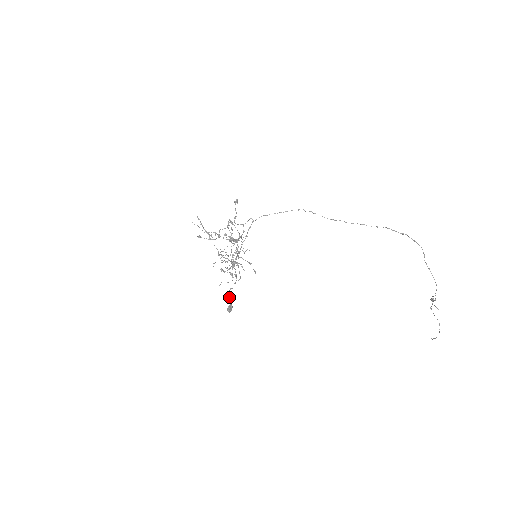
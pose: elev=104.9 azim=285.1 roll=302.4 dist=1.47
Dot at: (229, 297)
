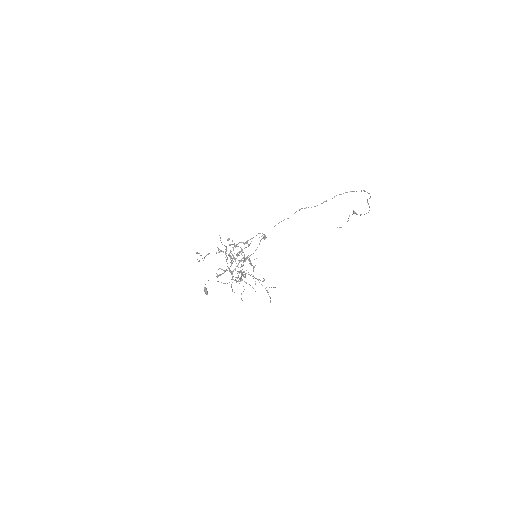
Dot at: (205, 284)
